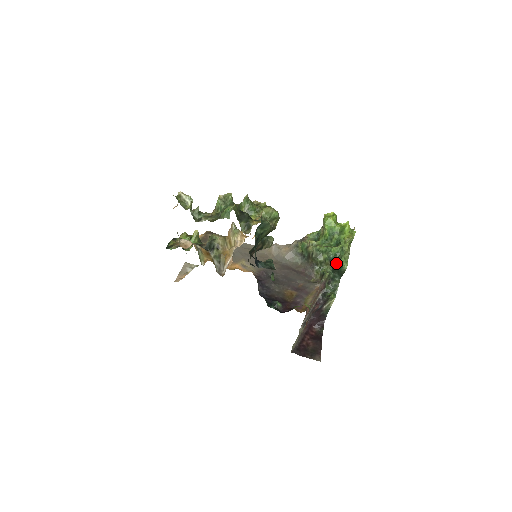
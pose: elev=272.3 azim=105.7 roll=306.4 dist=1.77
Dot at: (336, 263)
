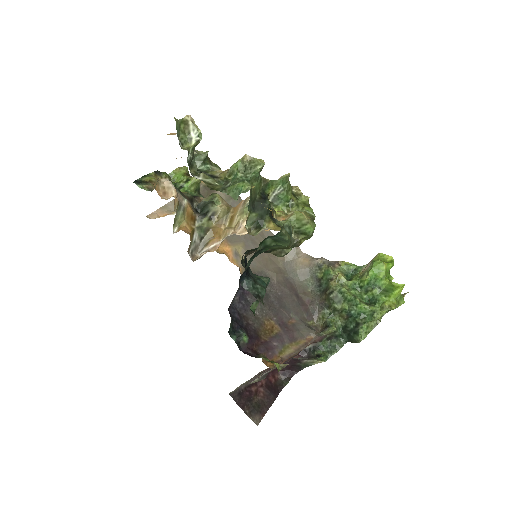
Dot at: (353, 323)
